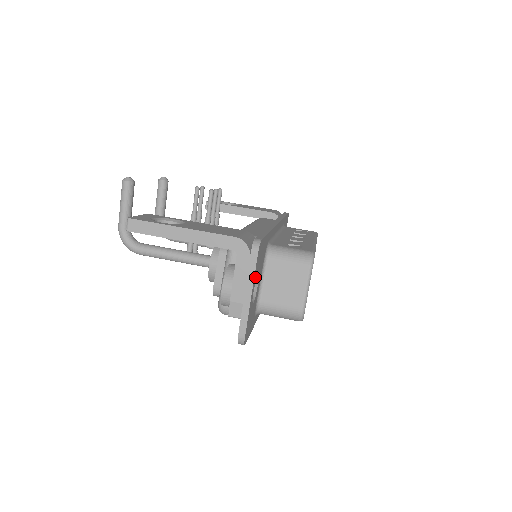
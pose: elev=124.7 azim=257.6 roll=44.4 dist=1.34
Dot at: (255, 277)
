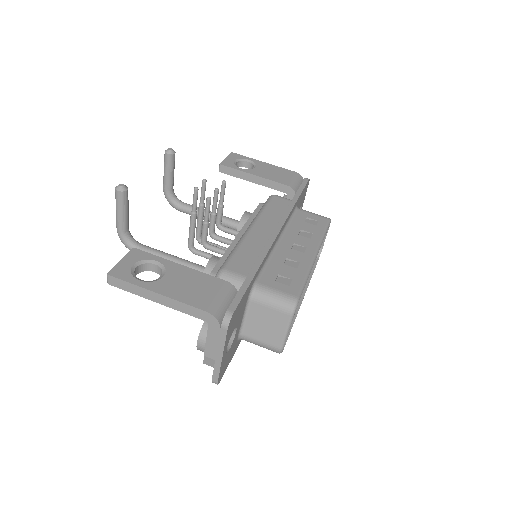
Dot at: (227, 340)
